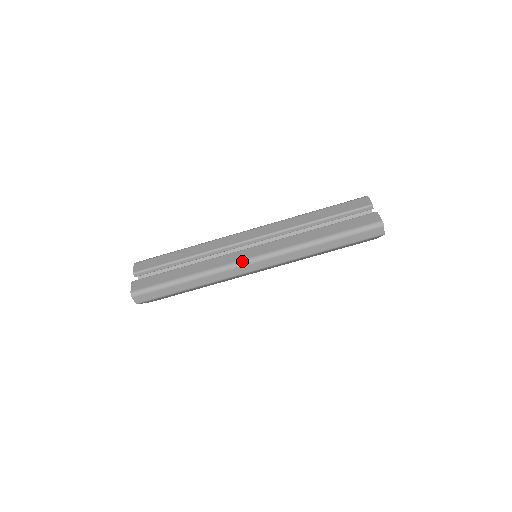
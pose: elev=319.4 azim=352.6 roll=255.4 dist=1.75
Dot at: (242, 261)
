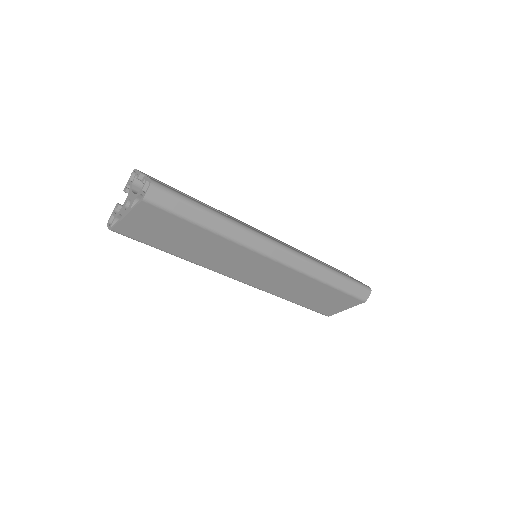
Dot at: (272, 239)
